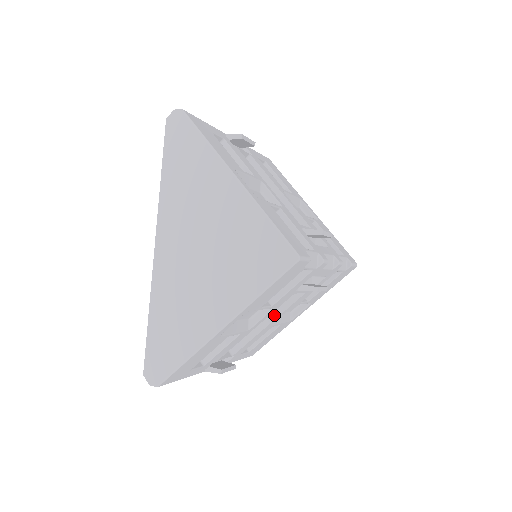
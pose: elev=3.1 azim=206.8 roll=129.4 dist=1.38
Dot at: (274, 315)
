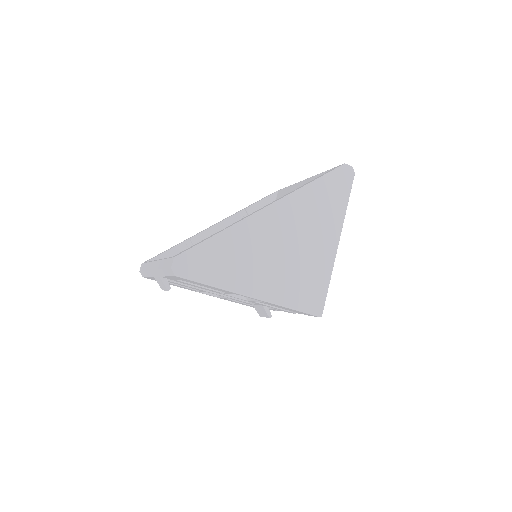
Dot at: occluded
